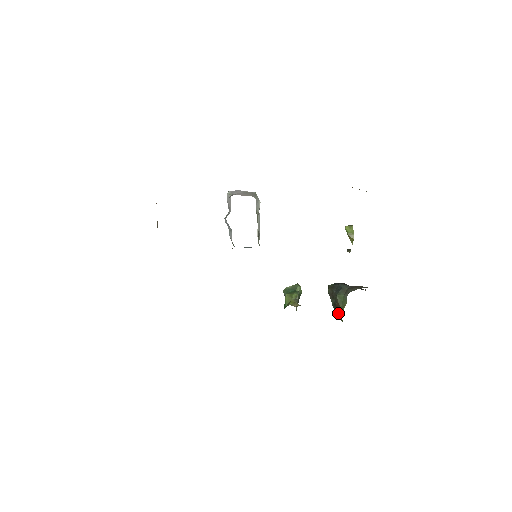
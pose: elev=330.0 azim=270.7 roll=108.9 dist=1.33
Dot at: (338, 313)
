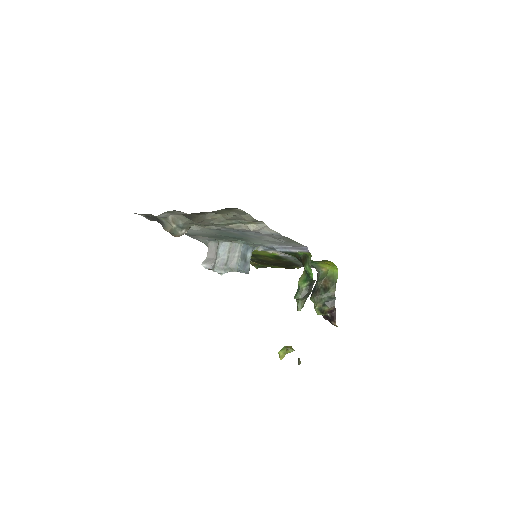
Dot at: (331, 285)
